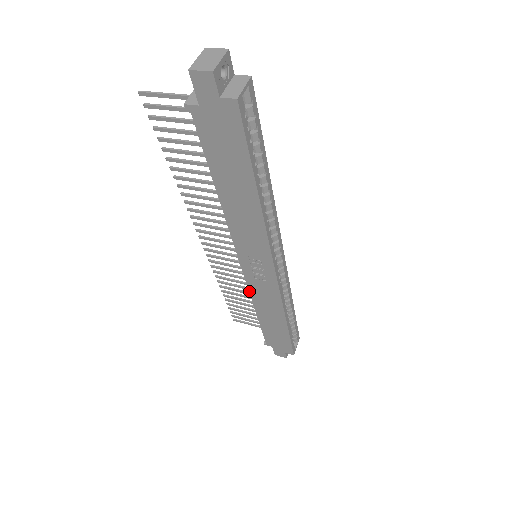
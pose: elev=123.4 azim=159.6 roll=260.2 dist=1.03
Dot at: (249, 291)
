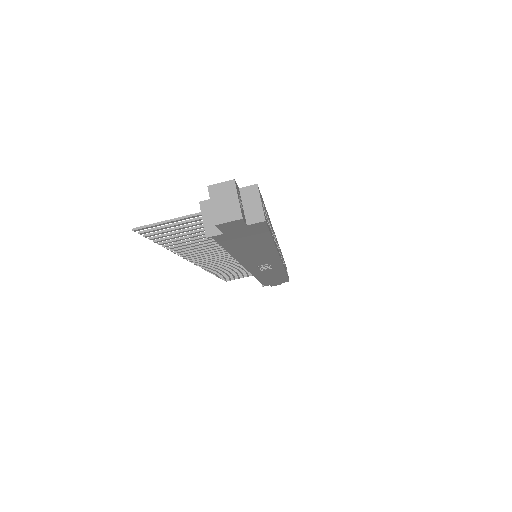
Dot at: (254, 276)
